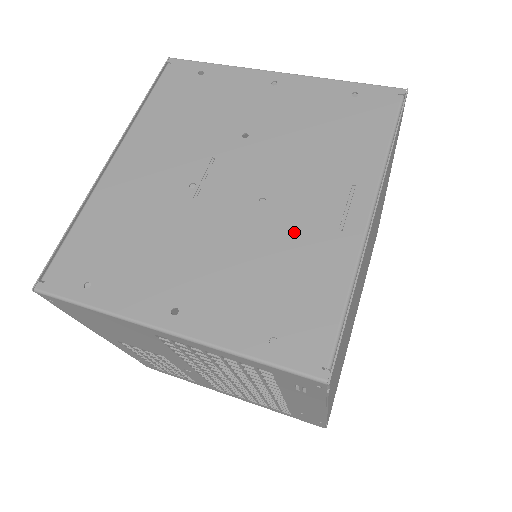
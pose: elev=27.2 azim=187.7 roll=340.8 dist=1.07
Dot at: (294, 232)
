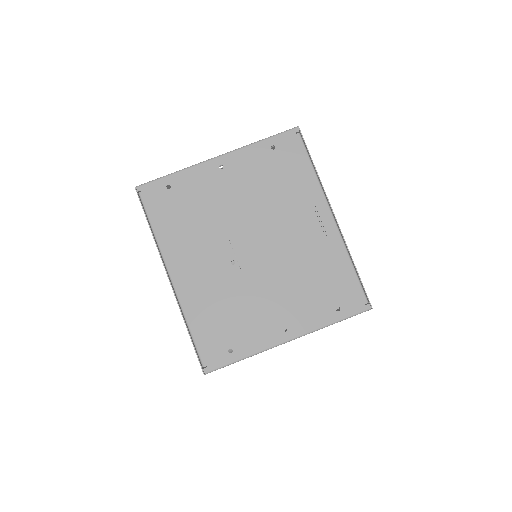
Dot at: (306, 252)
